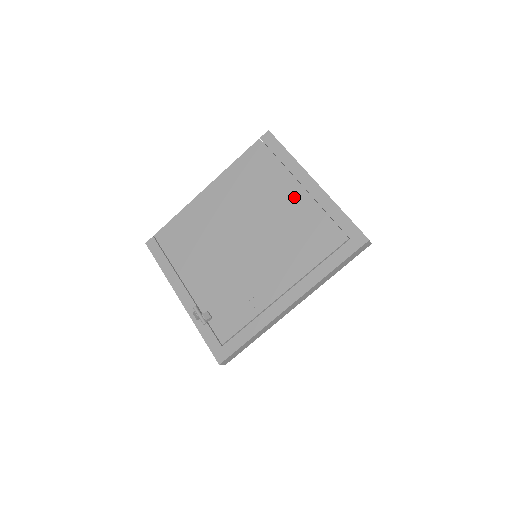
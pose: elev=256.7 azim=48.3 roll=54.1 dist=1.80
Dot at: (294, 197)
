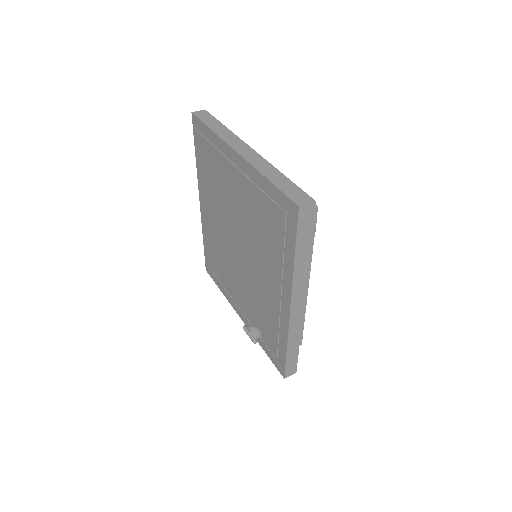
Dot at: (236, 181)
